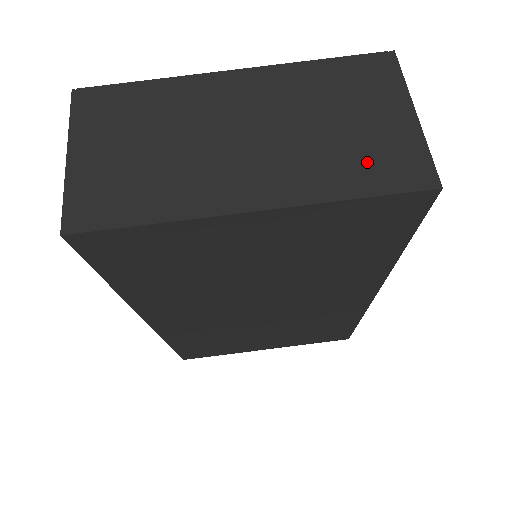
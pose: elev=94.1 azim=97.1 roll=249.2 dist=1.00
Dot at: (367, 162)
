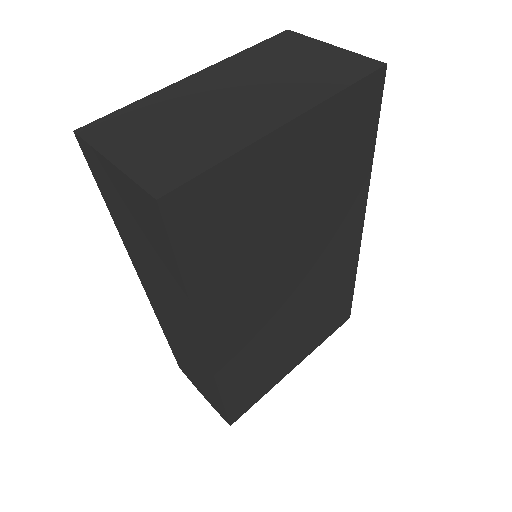
Dot at: (331, 73)
